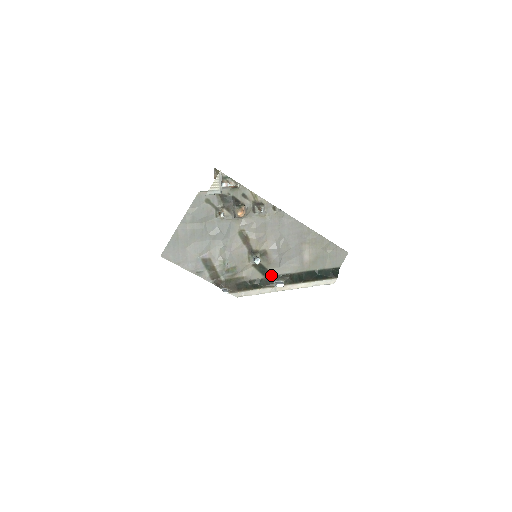
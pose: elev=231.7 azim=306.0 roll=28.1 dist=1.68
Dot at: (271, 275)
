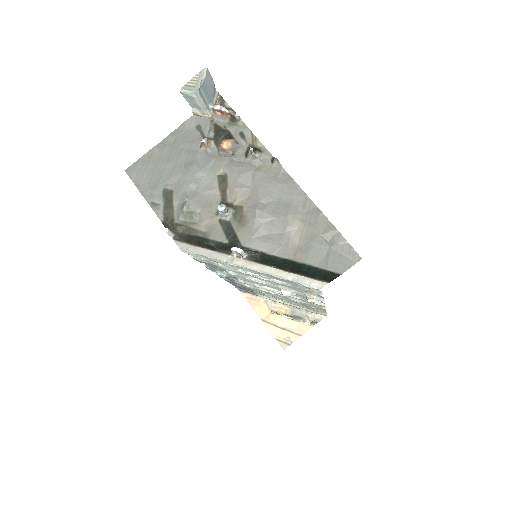
Dot at: (237, 243)
